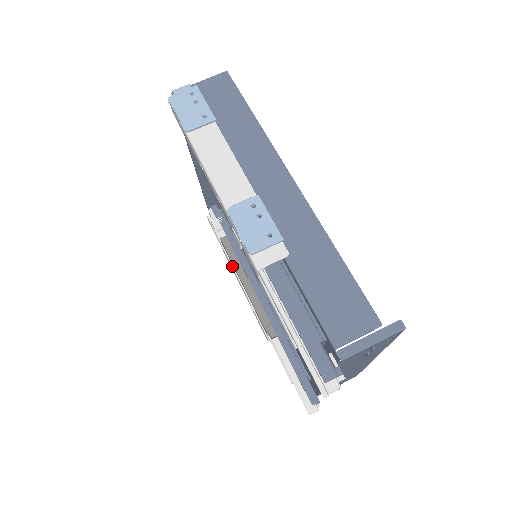
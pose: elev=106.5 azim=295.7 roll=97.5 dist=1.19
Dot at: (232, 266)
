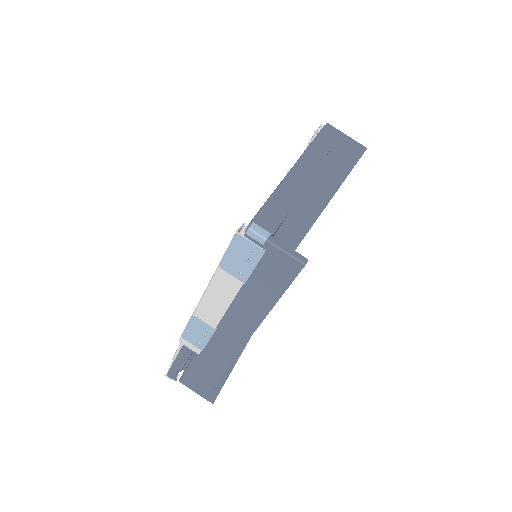
Dot at: occluded
